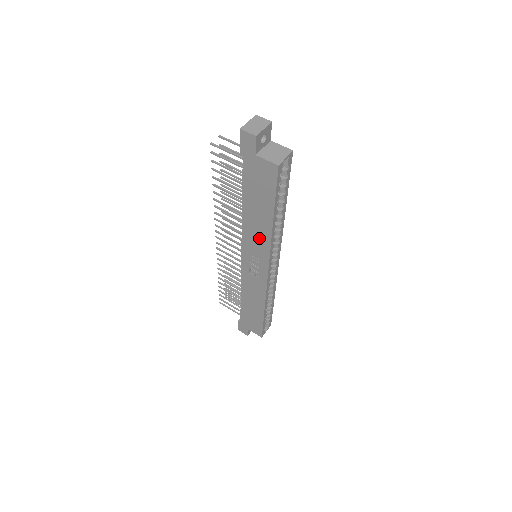
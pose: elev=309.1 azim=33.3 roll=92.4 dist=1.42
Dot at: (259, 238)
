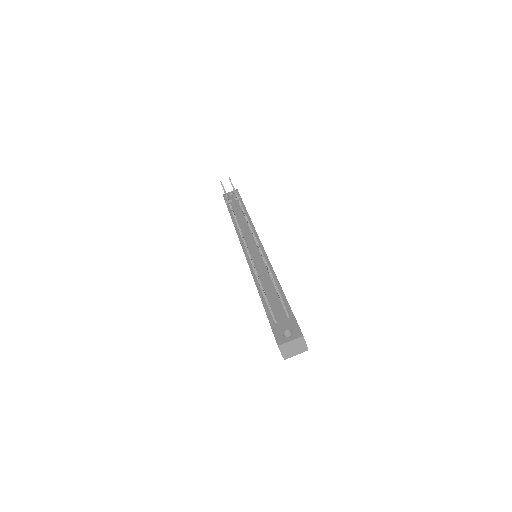
Dot at: occluded
